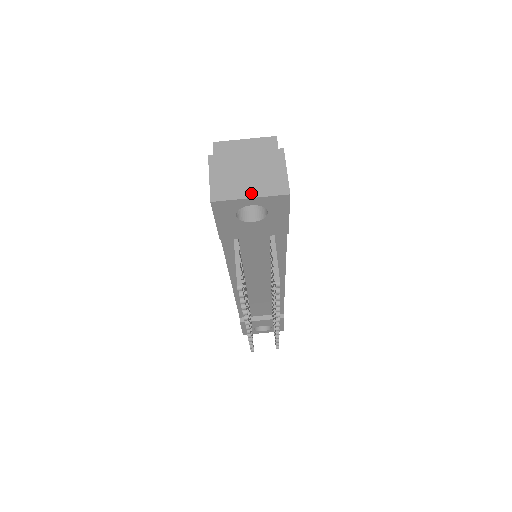
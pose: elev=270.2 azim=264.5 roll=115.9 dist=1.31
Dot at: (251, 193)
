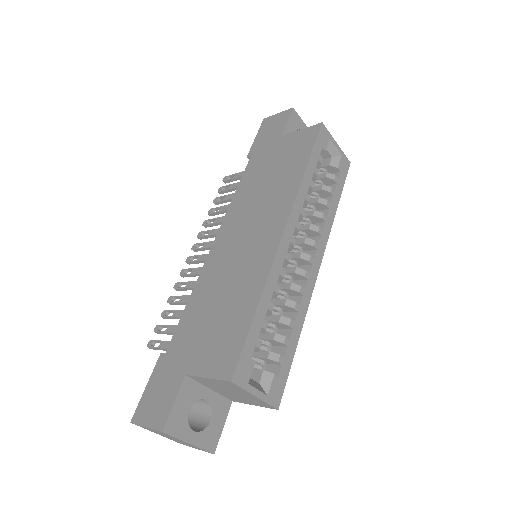
Dot at: (161, 435)
